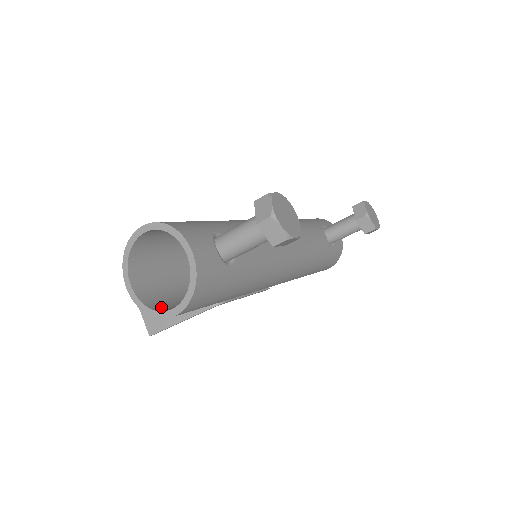
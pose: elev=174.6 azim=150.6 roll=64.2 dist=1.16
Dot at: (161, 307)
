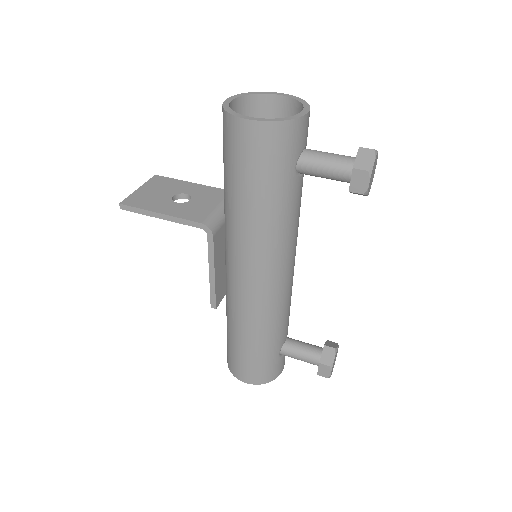
Dot at: occluded
